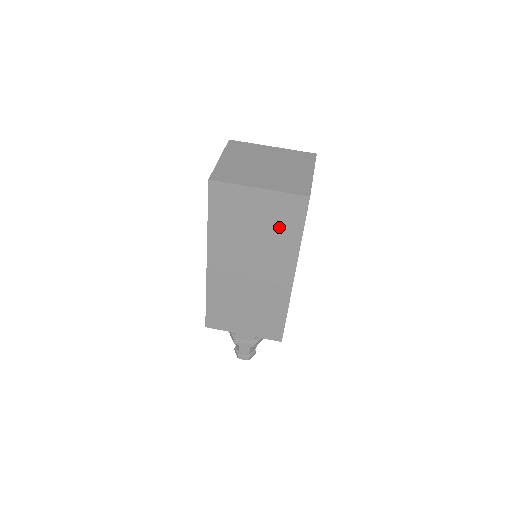
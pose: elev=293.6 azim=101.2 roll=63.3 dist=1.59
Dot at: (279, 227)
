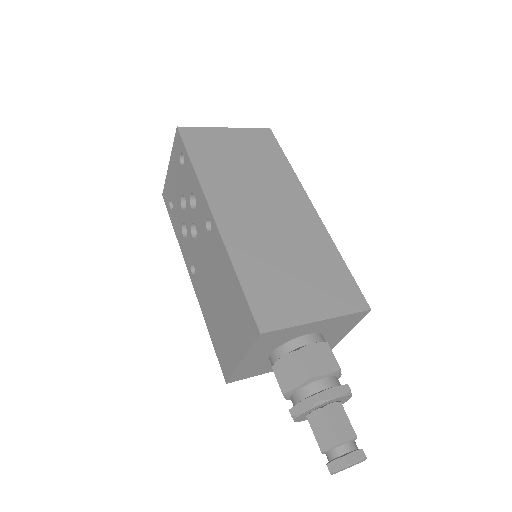
Dot at: (263, 157)
